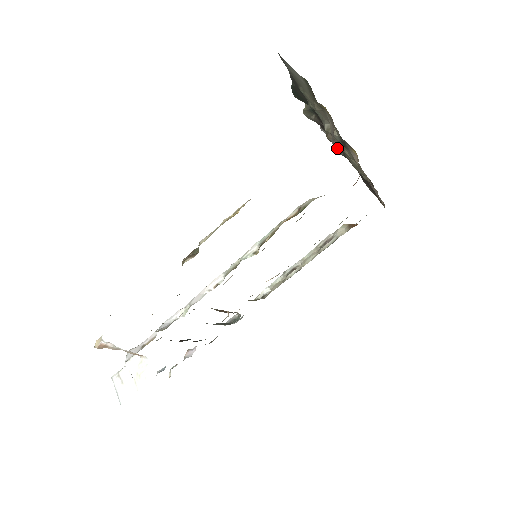
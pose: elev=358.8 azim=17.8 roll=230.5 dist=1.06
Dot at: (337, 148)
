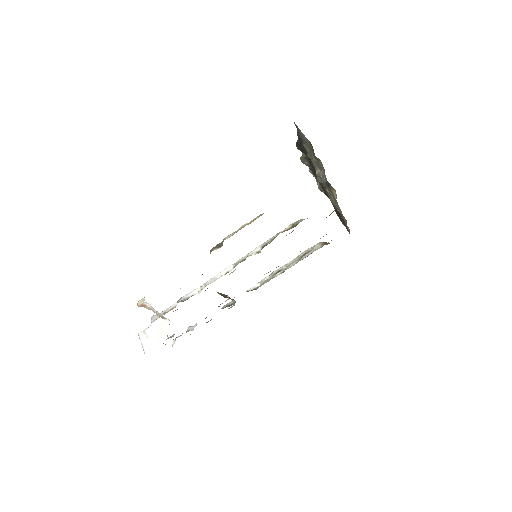
Dot at: (320, 187)
